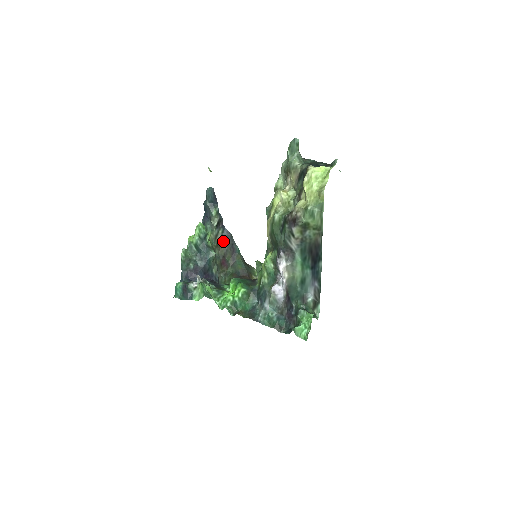
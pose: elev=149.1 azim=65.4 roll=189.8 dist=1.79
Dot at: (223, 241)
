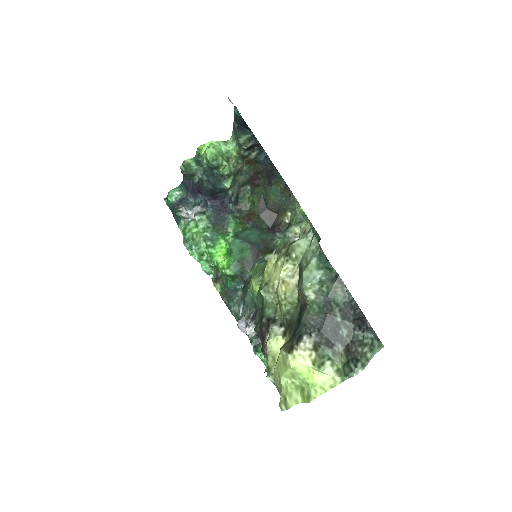
Dot at: (258, 161)
